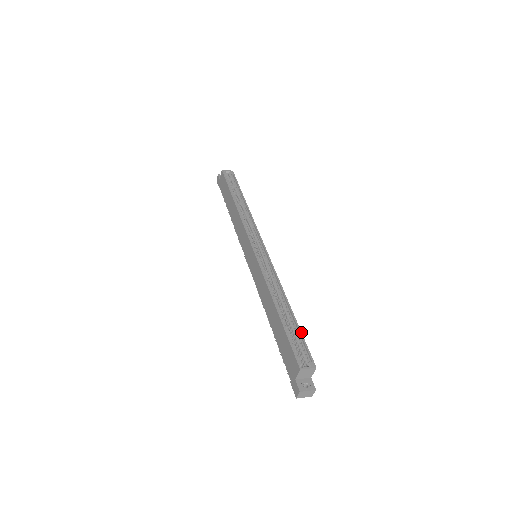
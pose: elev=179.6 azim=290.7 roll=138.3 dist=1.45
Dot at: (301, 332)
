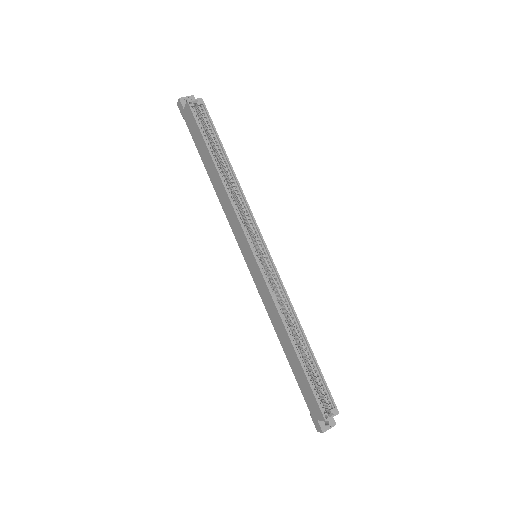
Dot at: (321, 372)
